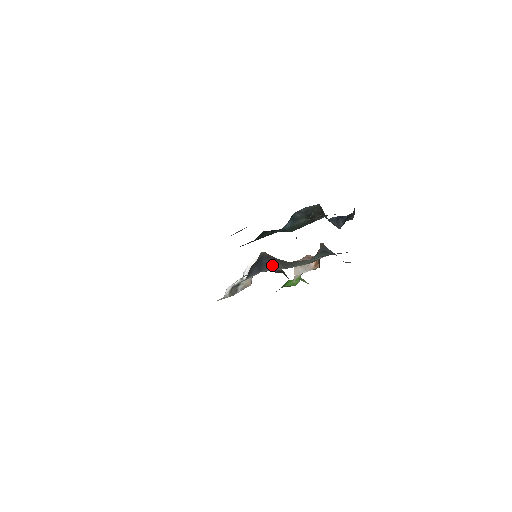
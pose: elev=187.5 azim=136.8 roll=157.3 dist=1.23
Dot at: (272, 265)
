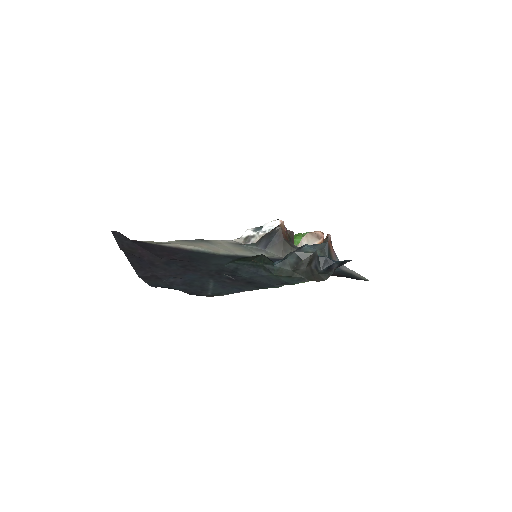
Dot at: (276, 247)
